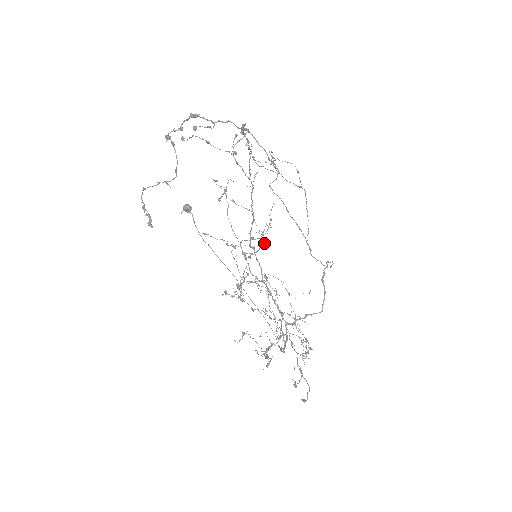
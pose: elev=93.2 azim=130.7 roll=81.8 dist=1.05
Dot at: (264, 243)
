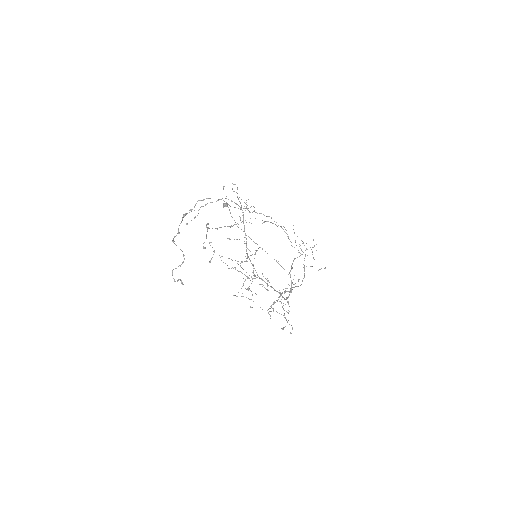
Dot at: occluded
